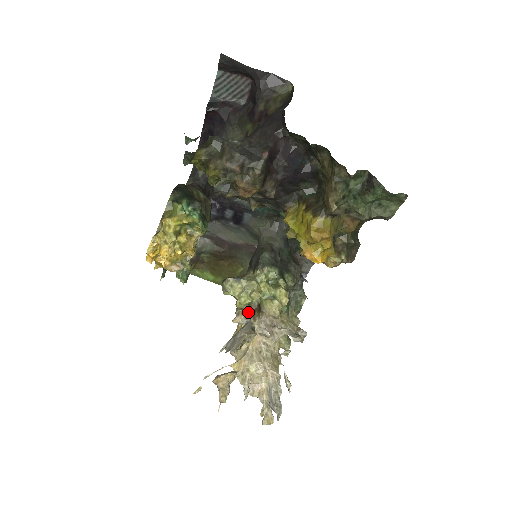
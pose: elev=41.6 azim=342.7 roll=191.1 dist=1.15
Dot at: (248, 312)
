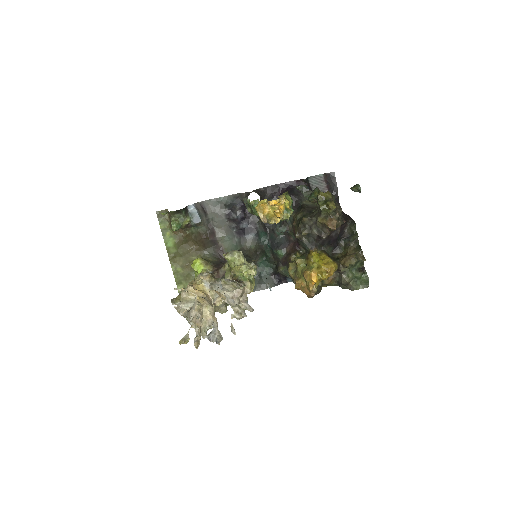
Dot at: (232, 277)
